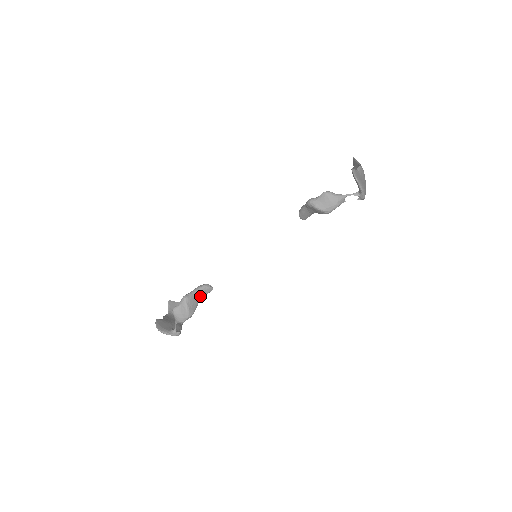
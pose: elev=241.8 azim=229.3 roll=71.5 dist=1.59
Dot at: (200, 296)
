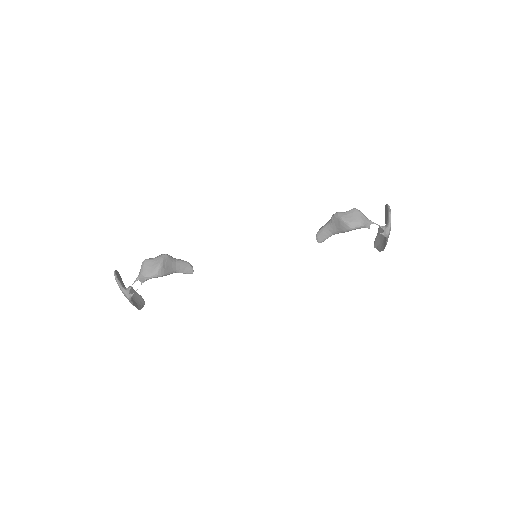
Dot at: (178, 268)
